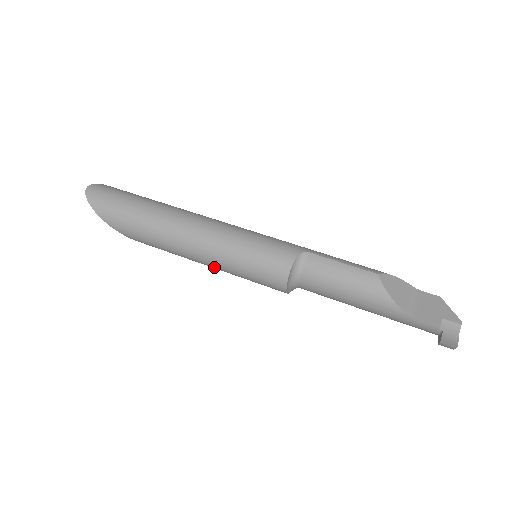
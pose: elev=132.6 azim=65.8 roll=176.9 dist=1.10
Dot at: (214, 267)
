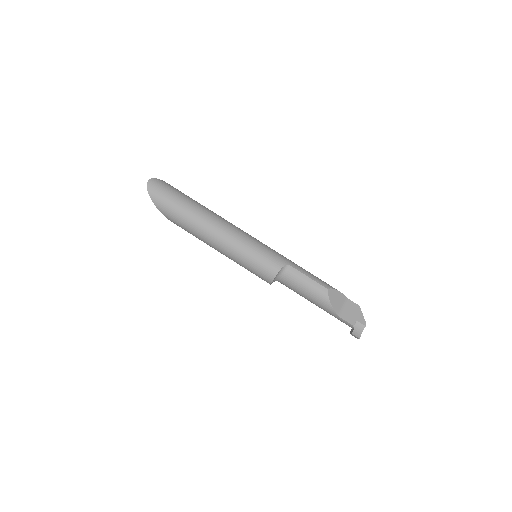
Dot at: (228, 257)
